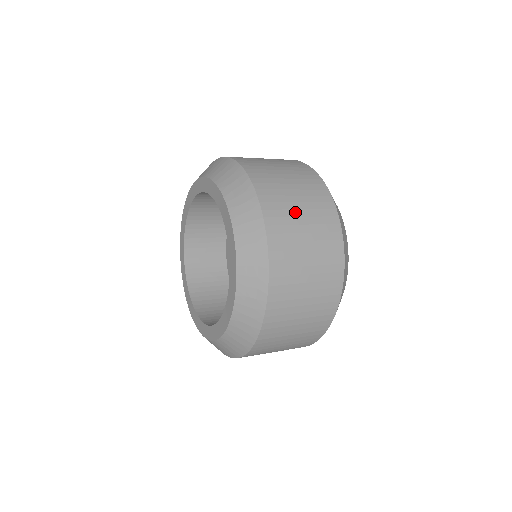
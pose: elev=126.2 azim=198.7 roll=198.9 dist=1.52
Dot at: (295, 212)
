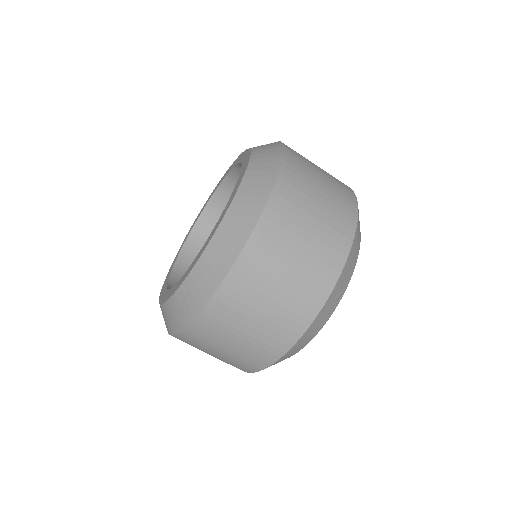
Dot at: (314, 165)
